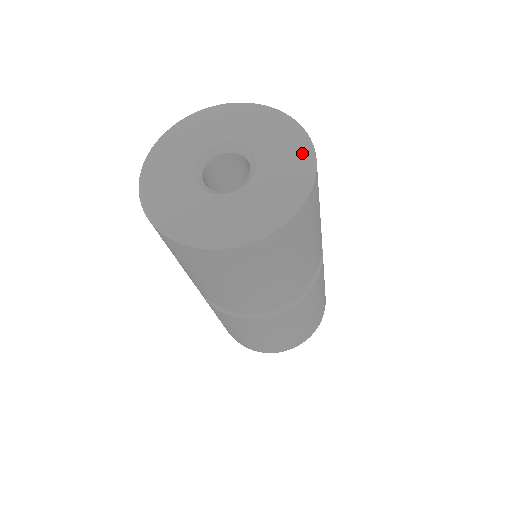
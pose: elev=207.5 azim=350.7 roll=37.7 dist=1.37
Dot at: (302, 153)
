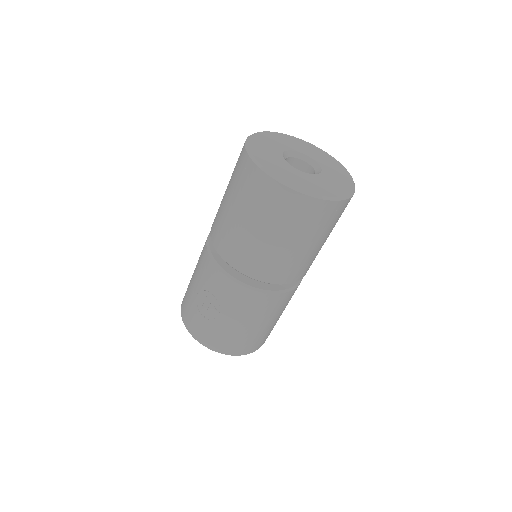
Dot at: (349, 181)
